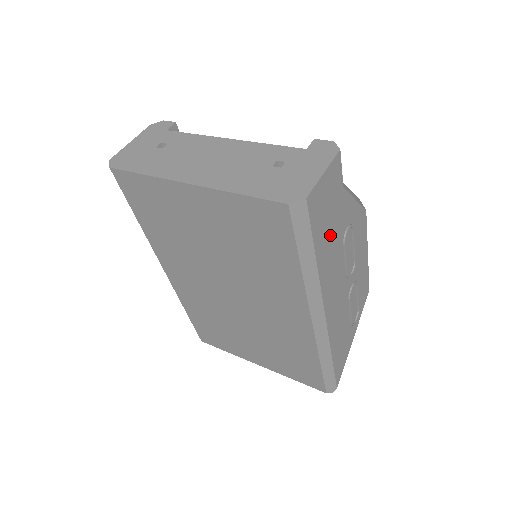
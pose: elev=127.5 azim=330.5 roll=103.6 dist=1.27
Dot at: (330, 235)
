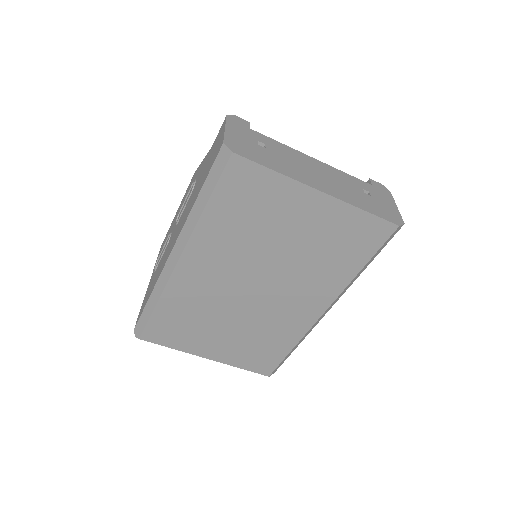
Dot at: occluded
